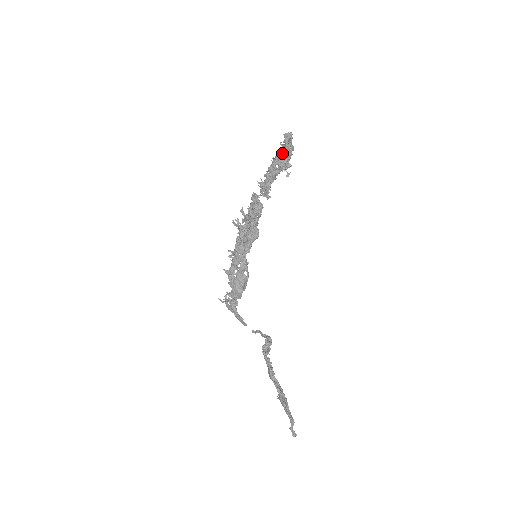
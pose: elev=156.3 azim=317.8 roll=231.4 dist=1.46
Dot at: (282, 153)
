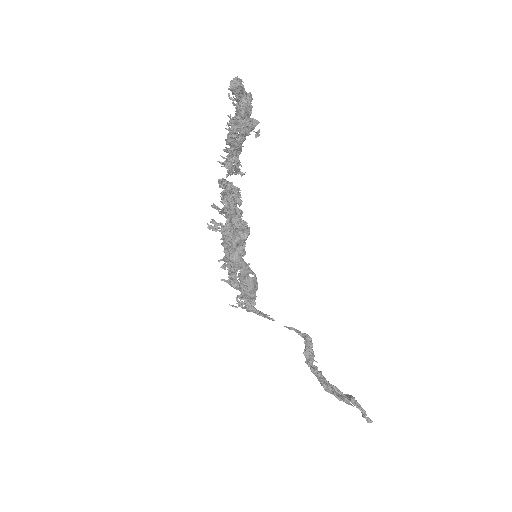
Dot at: (237, 115)
